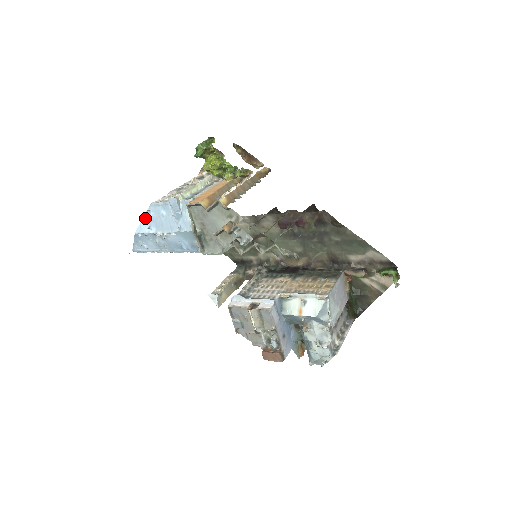
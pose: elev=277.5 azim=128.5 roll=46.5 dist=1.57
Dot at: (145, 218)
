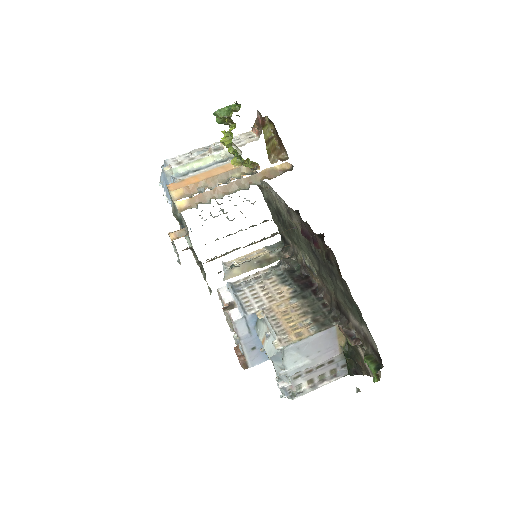
Dot at: occluded
